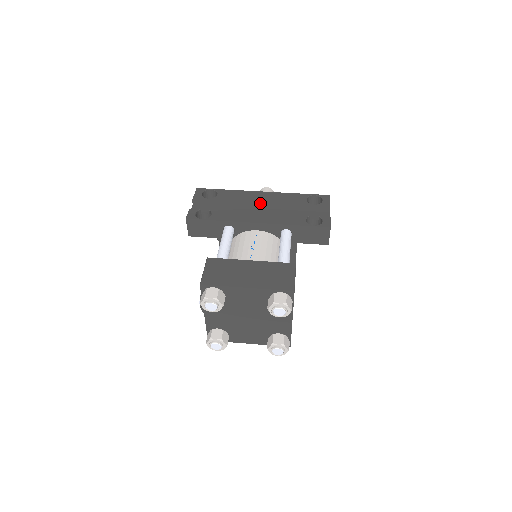
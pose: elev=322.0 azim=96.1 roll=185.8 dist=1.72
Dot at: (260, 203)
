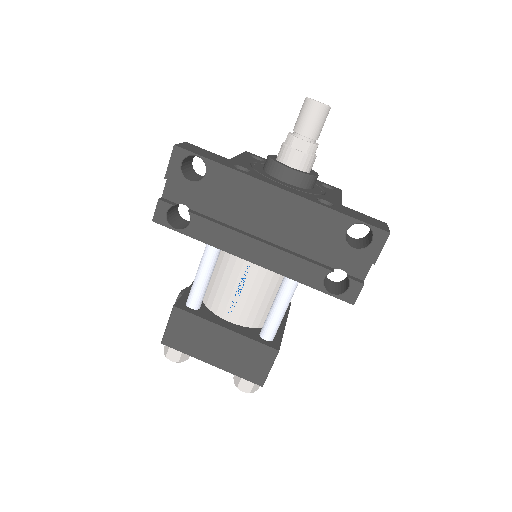
Dot at: (268, 219)
